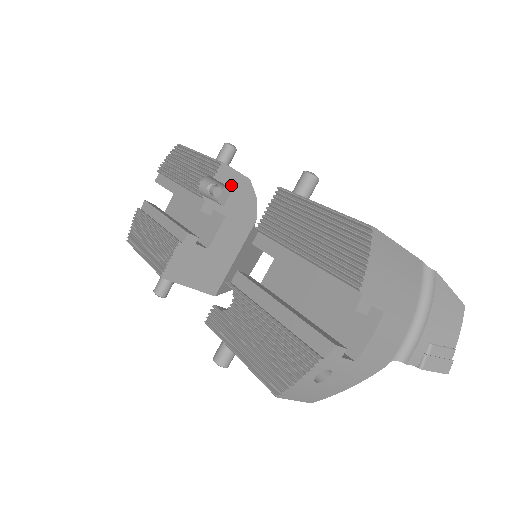
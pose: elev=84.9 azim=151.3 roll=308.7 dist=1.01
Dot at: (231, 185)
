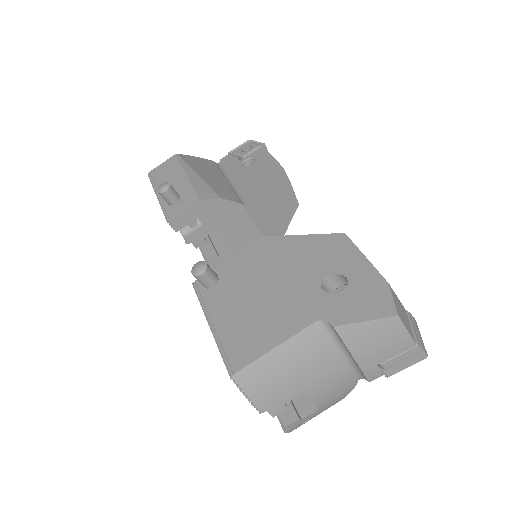
Dot at: (193, 218)
